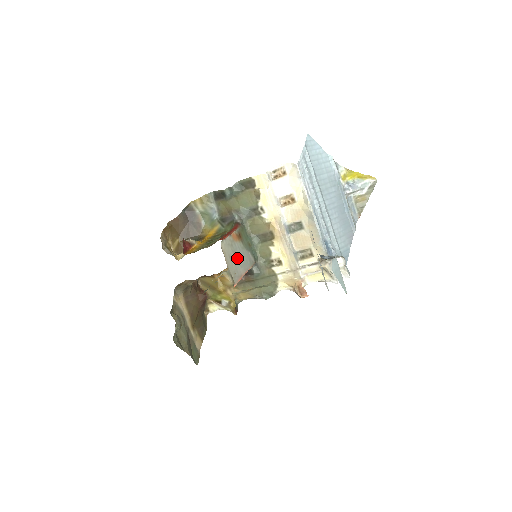
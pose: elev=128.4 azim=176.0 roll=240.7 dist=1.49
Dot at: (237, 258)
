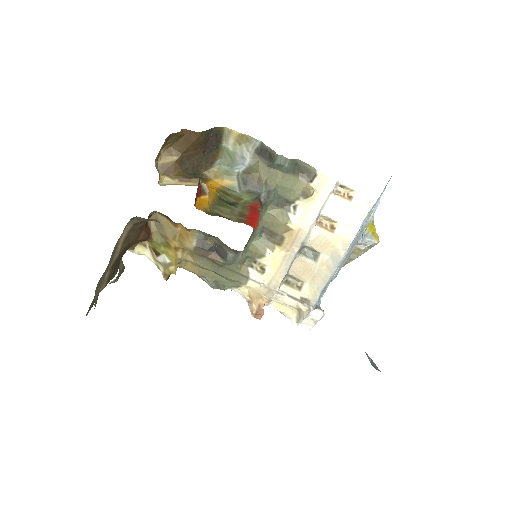
Dot at: occluded
